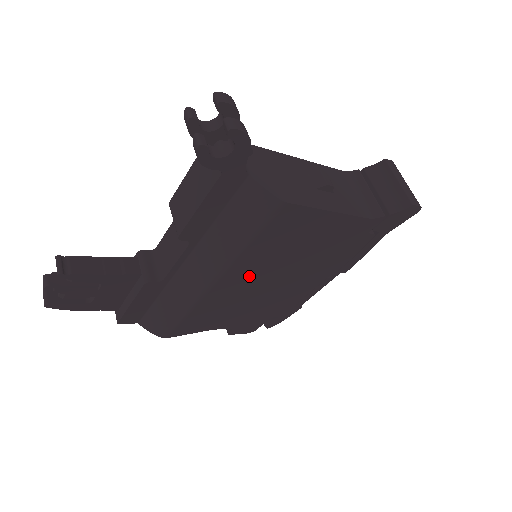
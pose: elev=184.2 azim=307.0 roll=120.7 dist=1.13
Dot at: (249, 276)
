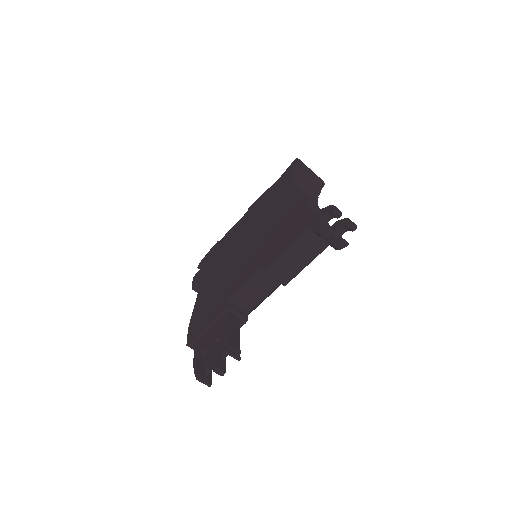
Dot at: occluded
